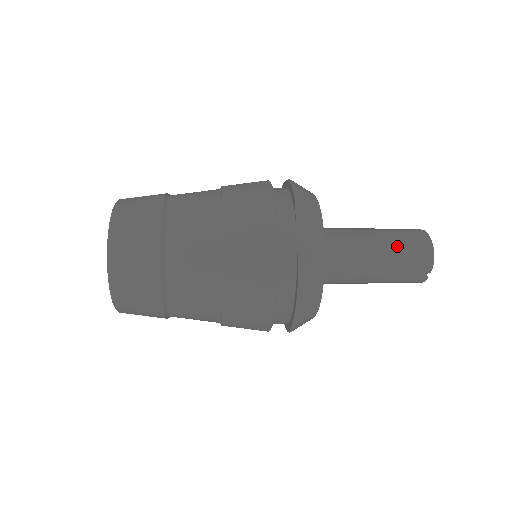
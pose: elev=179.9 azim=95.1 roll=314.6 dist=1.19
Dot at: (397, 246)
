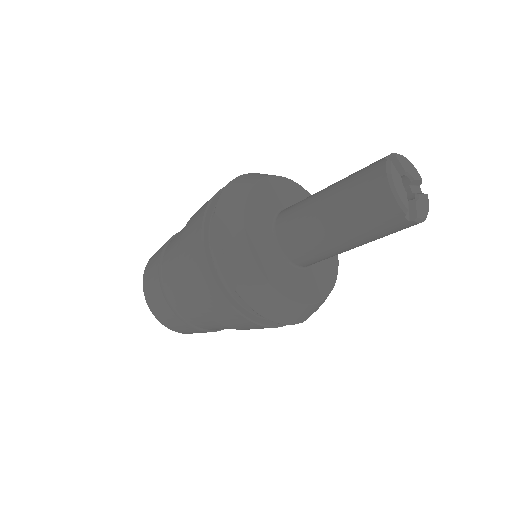
Dot at: (348, 203)
